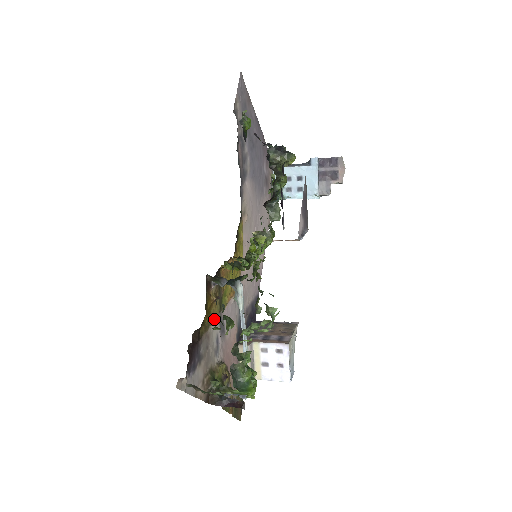
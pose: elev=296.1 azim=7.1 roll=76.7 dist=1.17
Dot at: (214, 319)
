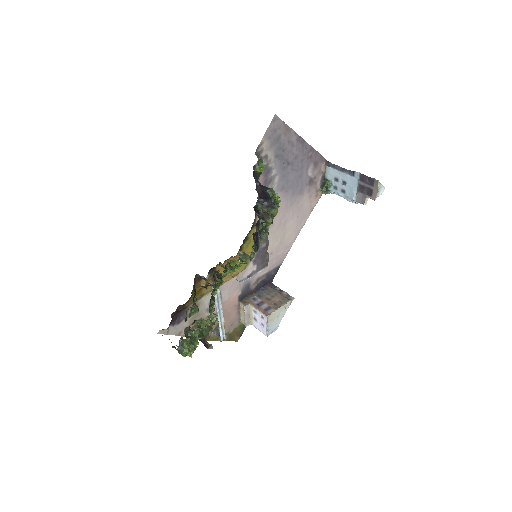
Dot at: (207, 294)
